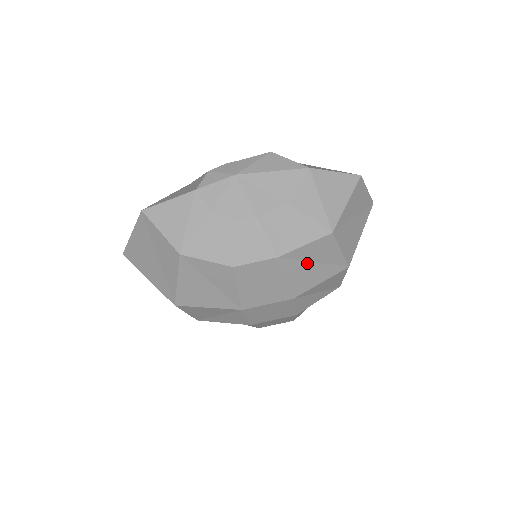
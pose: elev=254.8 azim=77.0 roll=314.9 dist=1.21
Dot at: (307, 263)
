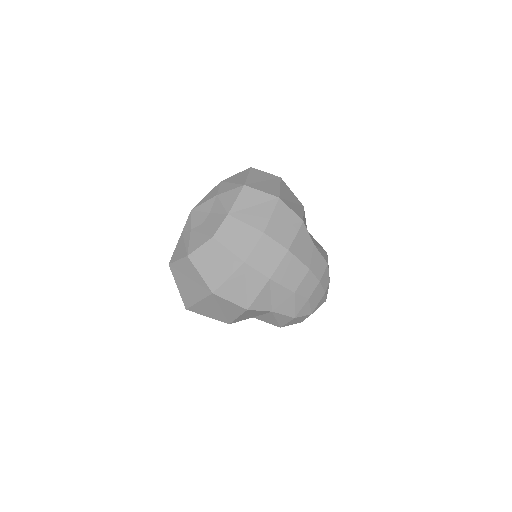
Dot at: (249, 209)
